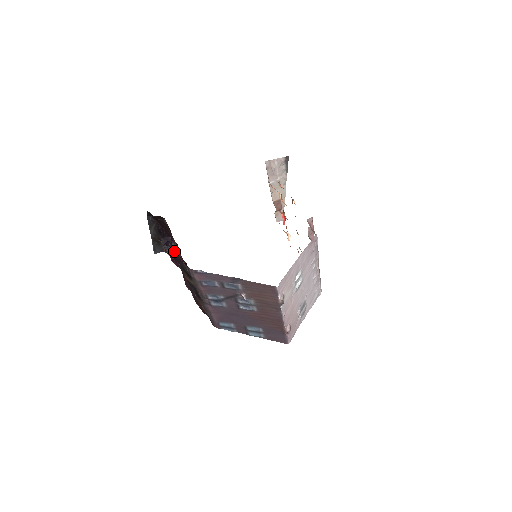
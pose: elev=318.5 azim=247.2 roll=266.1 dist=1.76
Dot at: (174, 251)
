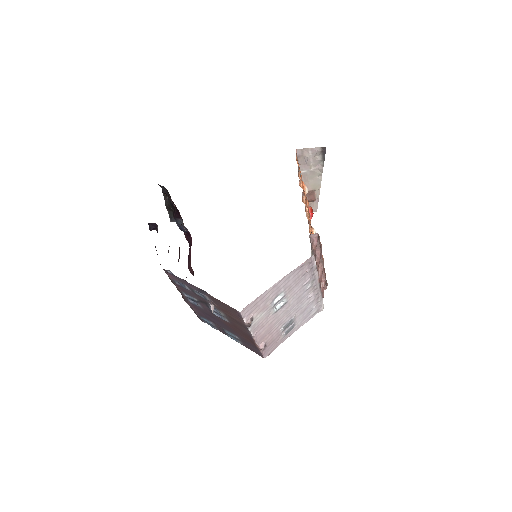
Dot at: occluded
